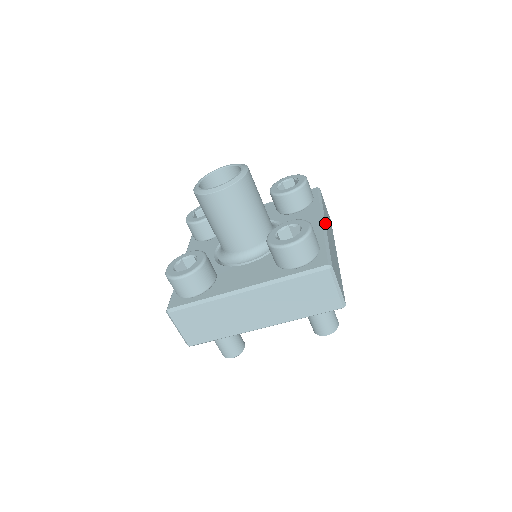
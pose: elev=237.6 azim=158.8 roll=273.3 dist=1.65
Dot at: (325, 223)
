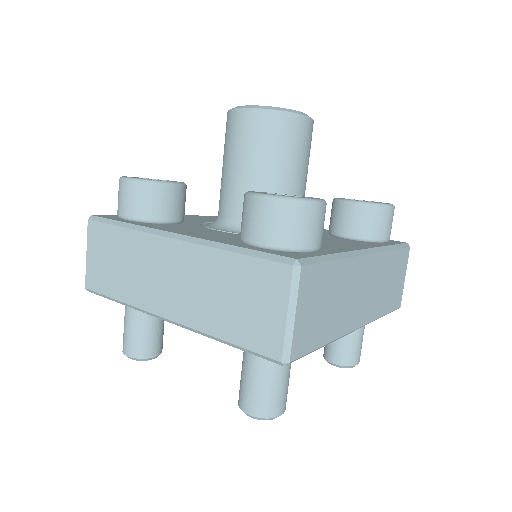
Dot at: (366, 253)
